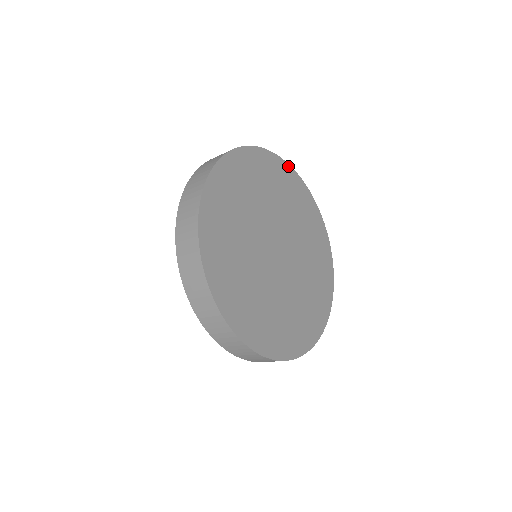
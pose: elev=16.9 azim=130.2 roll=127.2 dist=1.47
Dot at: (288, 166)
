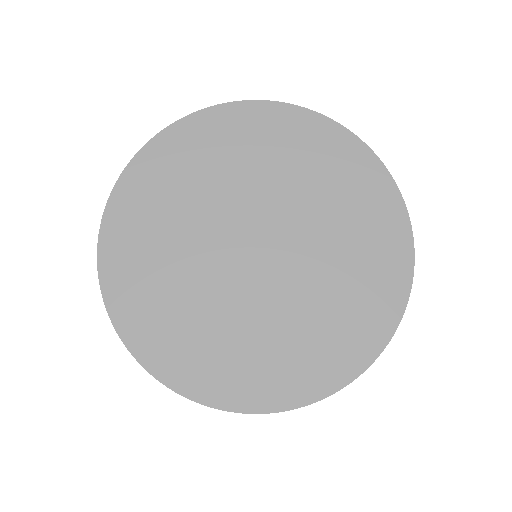
Dot at: (149, 146)
